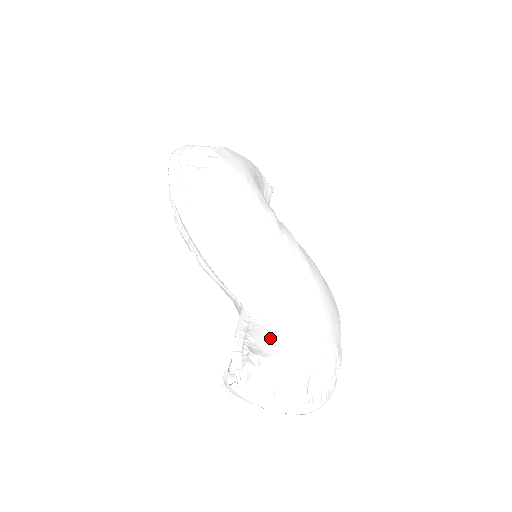
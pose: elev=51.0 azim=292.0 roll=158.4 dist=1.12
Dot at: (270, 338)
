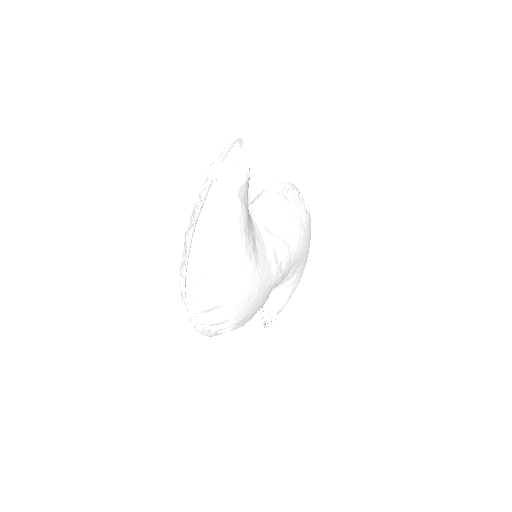
Dot at: (279, 300)
